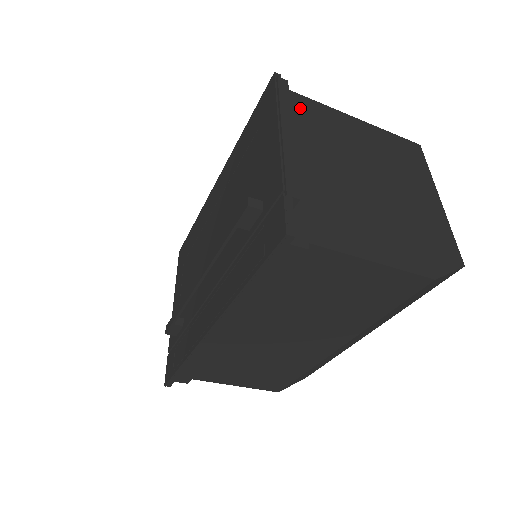
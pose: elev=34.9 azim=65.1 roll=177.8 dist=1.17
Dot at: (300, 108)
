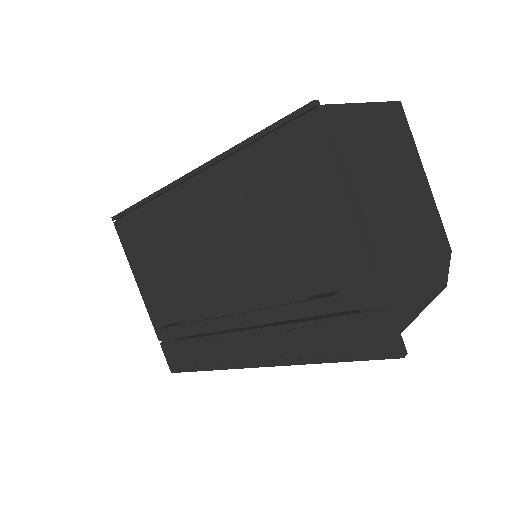
Dot at: occluded
